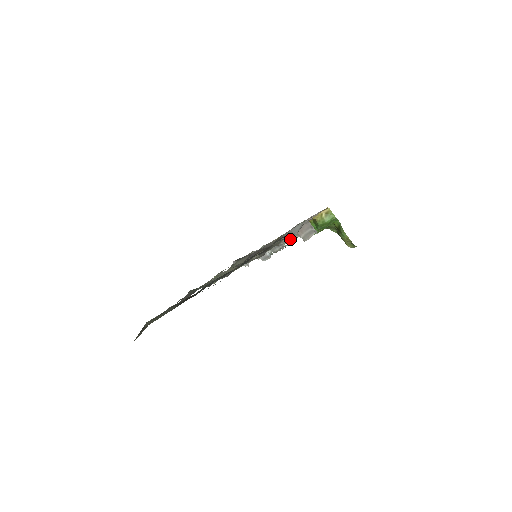
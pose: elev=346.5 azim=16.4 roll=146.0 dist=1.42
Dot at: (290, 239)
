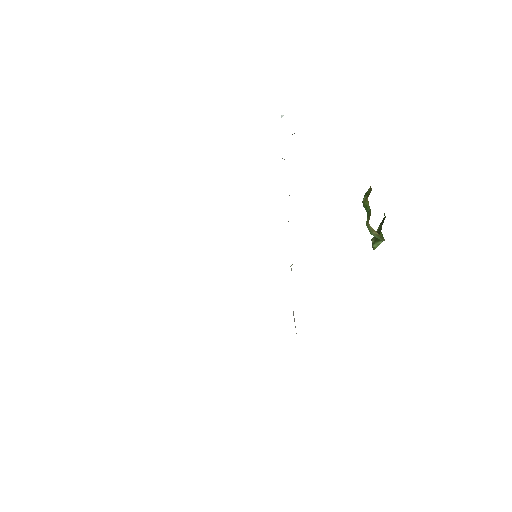
Dot at: occluded
